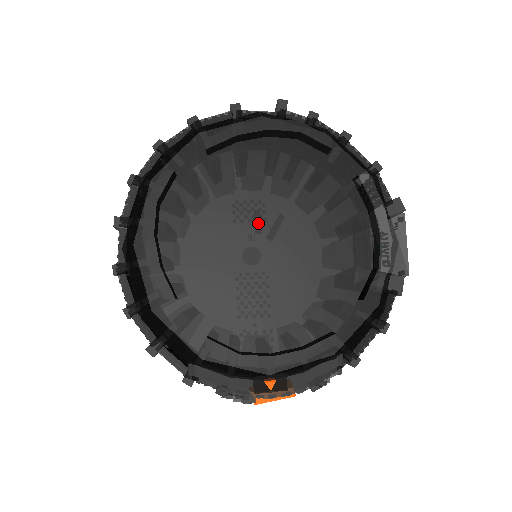
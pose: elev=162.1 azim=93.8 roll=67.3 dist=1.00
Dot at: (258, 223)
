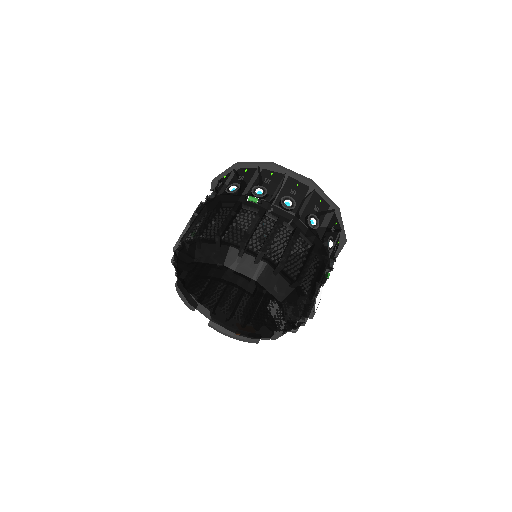
Dot at: (227, 297)
